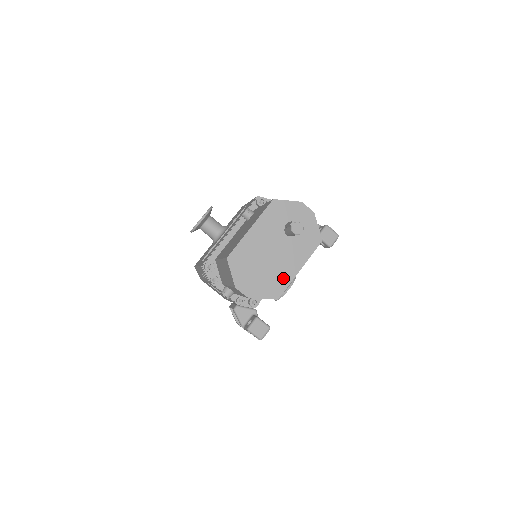
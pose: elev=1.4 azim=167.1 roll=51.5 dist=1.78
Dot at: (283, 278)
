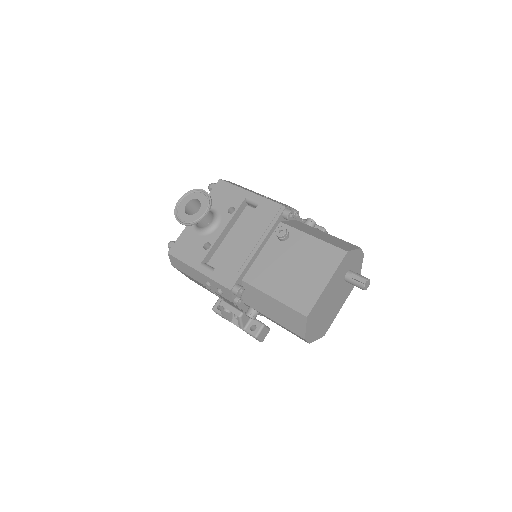
Dot at: (332, 317)
